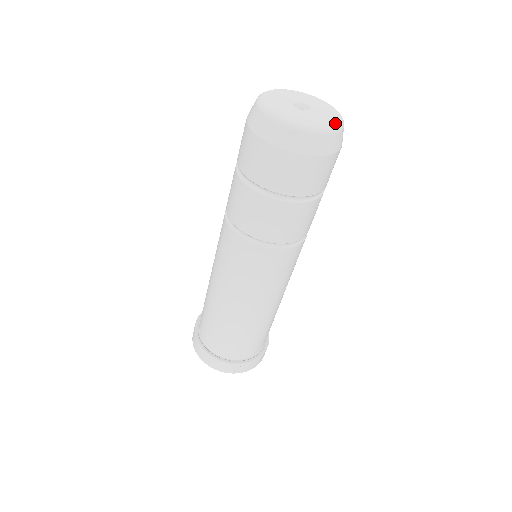
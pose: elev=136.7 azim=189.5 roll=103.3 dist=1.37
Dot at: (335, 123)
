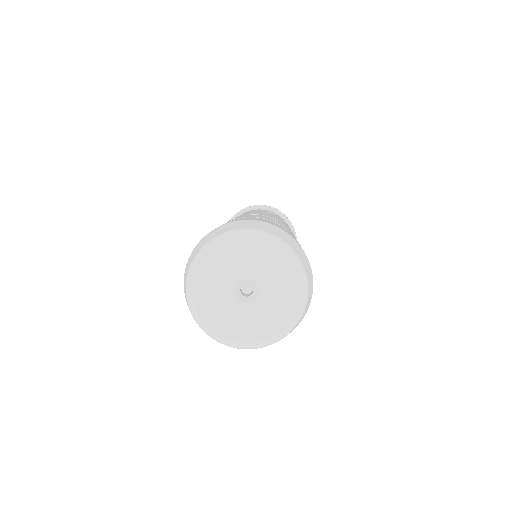
Dot at: (264, 340)
